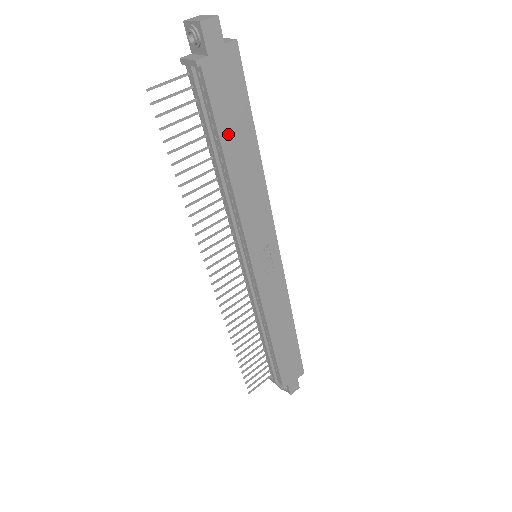
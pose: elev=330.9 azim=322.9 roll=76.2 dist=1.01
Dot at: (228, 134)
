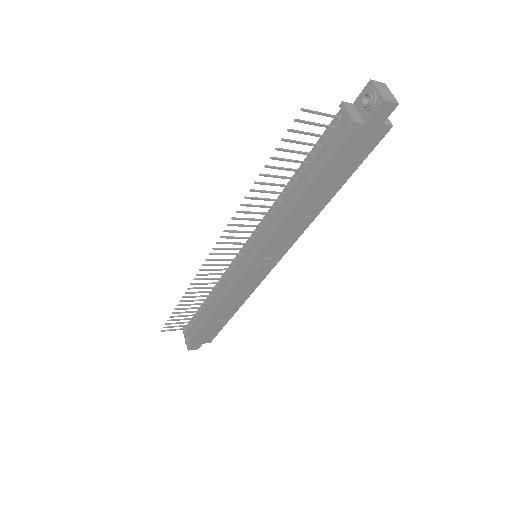
Dot at: (323, 179)
